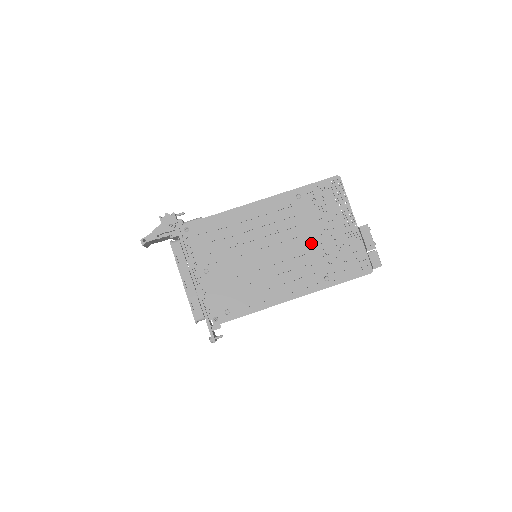
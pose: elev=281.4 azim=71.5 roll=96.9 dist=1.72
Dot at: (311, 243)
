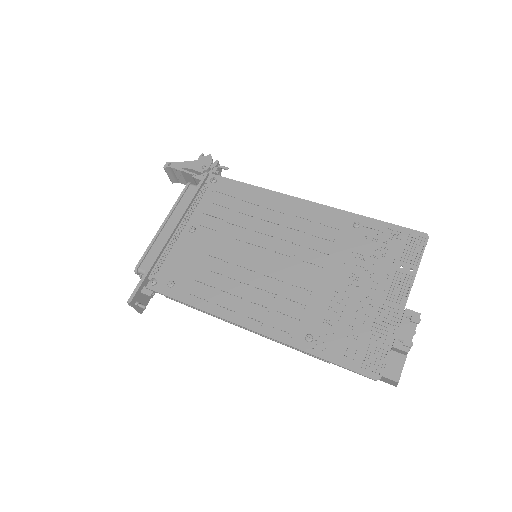
Dot at: (327, 283)
